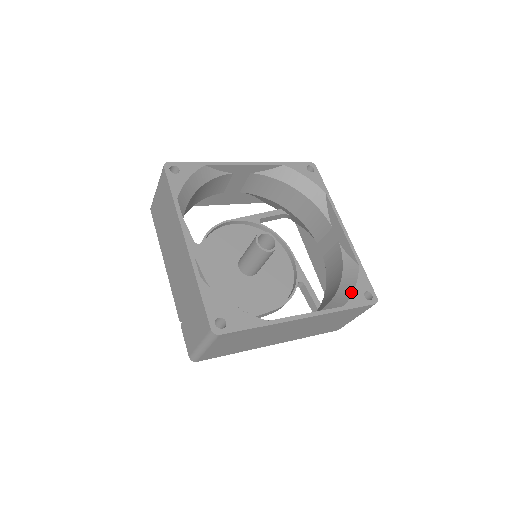
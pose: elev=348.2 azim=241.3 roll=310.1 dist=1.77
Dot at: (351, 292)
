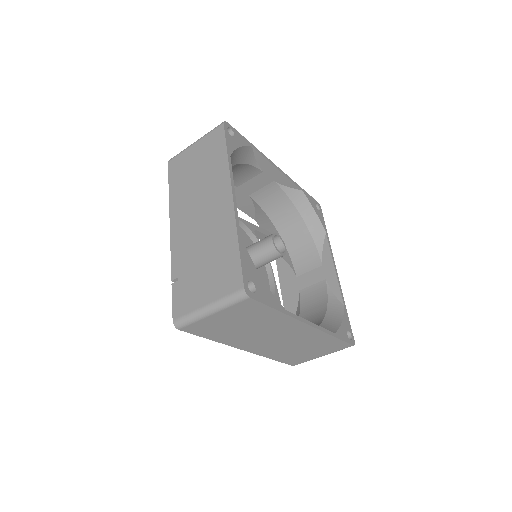
Dot at: (339, 325)
